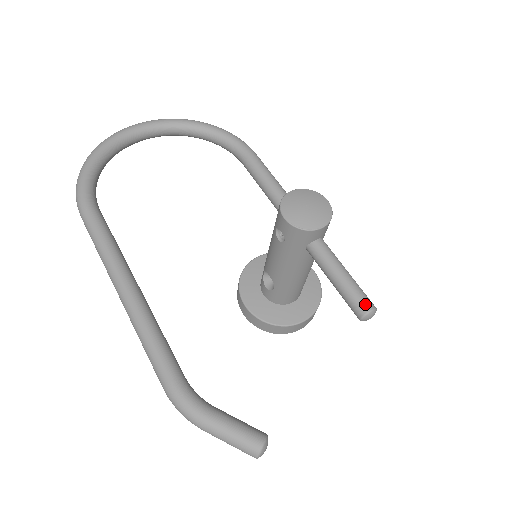
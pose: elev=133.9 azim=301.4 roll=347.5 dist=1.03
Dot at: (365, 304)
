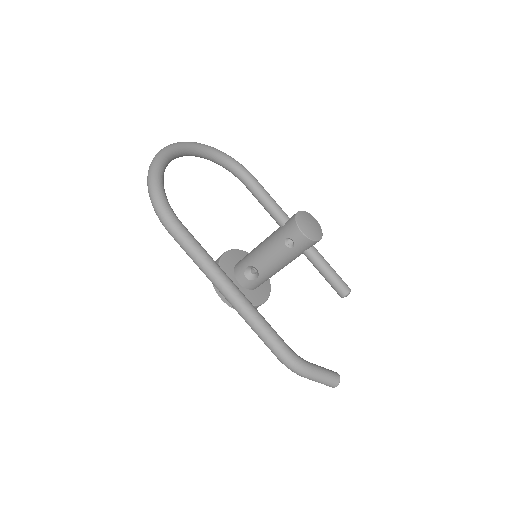
Dot at: (347, 287)
